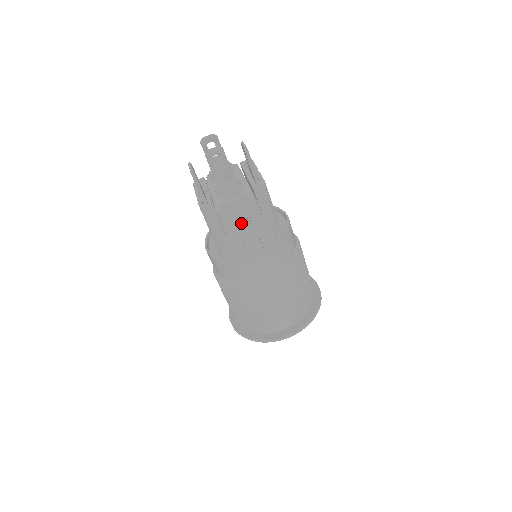
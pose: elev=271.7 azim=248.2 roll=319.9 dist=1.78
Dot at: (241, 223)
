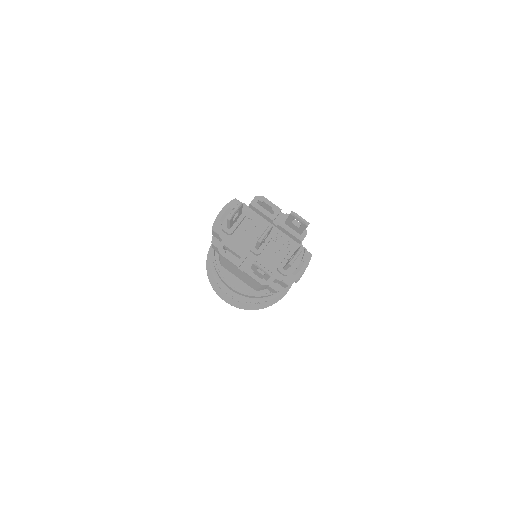
Dot at: occluded
